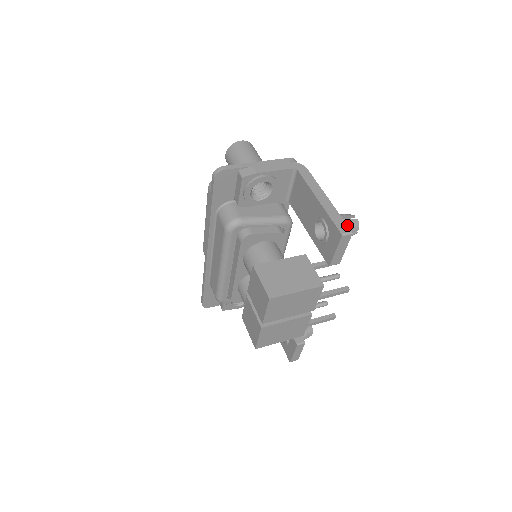
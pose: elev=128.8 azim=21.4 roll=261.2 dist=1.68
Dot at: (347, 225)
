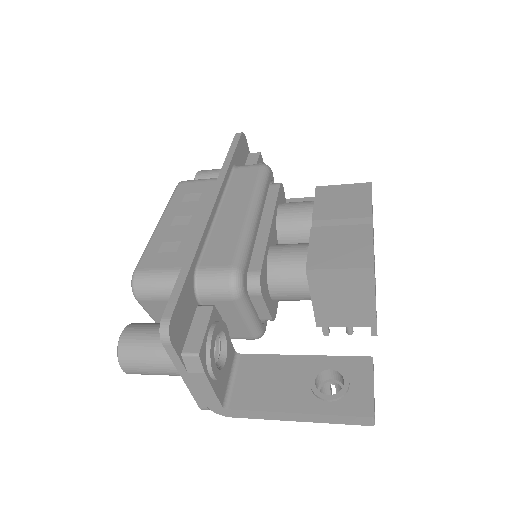
Dot at: occluded
